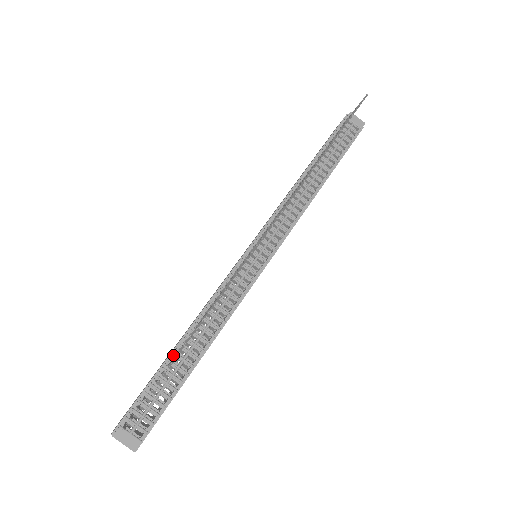
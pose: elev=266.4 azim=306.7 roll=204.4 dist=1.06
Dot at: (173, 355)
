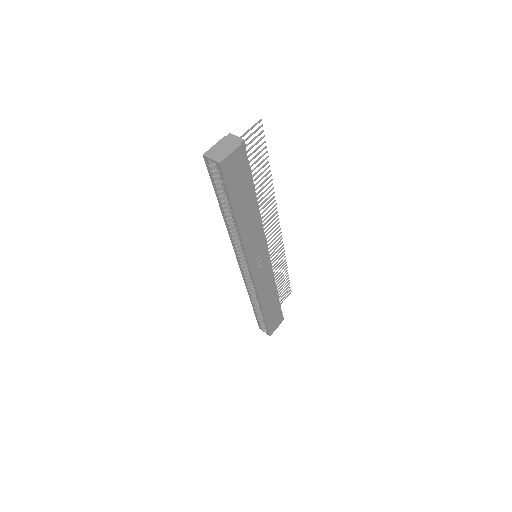
Dot at: occluded
